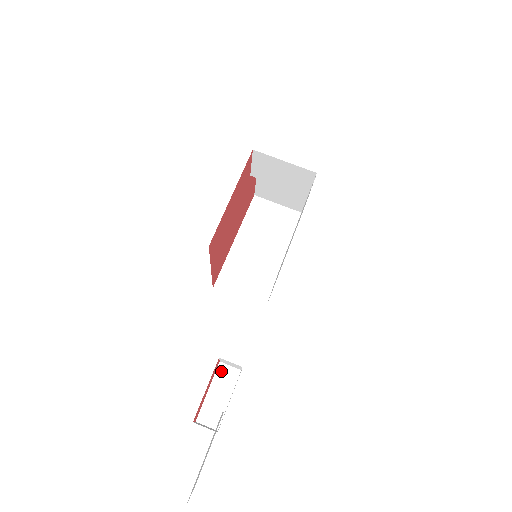
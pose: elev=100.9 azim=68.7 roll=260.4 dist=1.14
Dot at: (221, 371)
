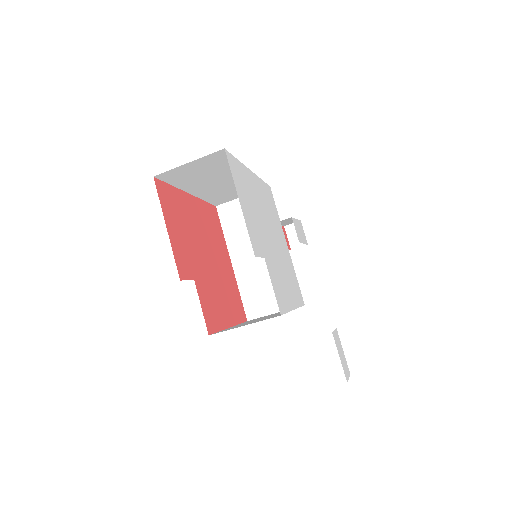
Dot at: occluded
